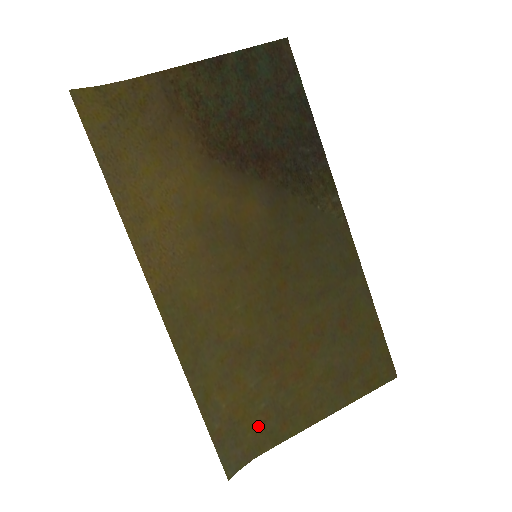
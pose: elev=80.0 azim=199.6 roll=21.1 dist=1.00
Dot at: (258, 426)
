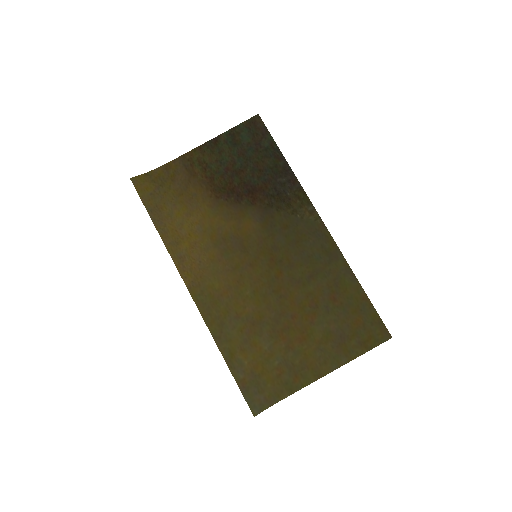
Dot at: (275, 378)
